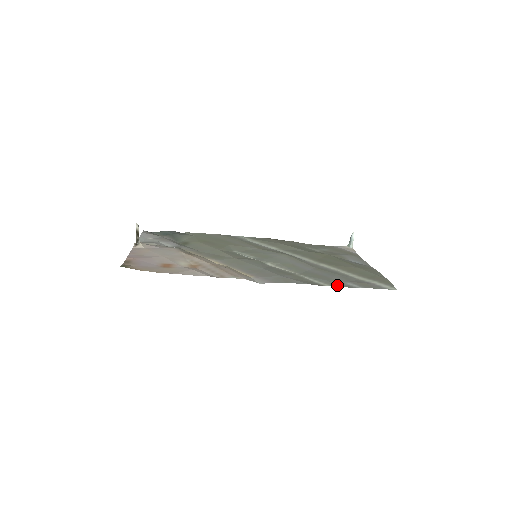
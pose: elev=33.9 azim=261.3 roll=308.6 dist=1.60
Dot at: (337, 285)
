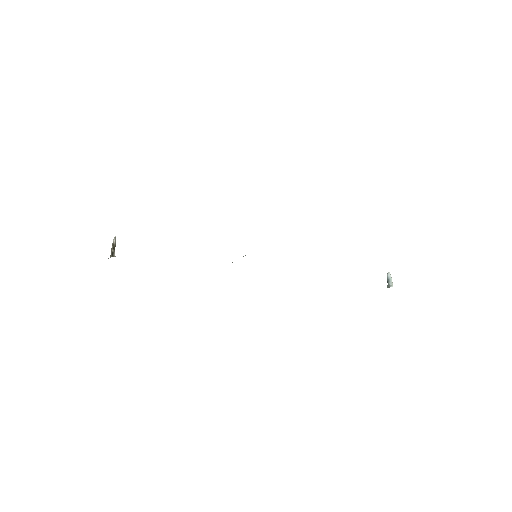
Dot at: occluded
